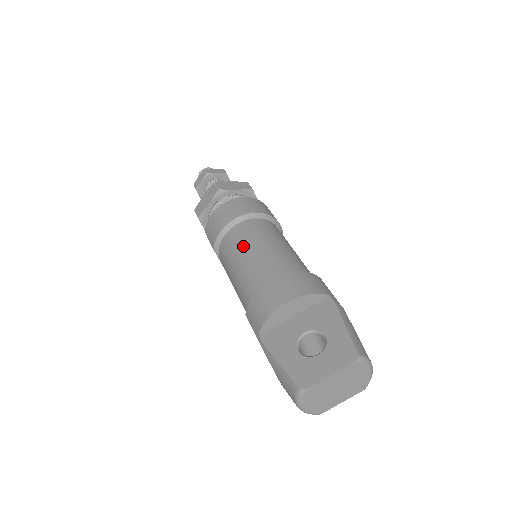
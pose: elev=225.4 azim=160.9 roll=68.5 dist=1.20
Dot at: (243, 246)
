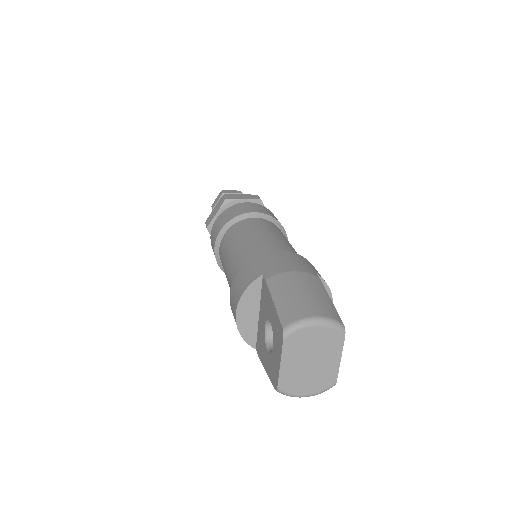
Dot at: (224, 271)
